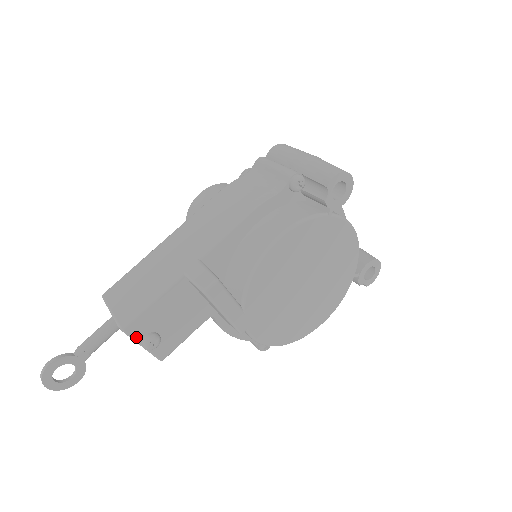
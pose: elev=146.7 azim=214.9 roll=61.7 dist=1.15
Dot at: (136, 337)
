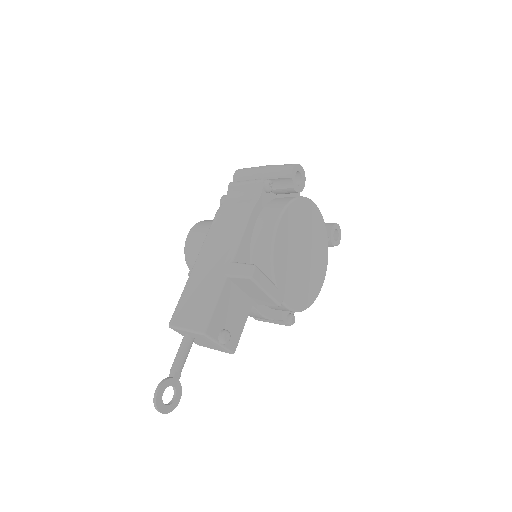
Dot at: (214, 337)
